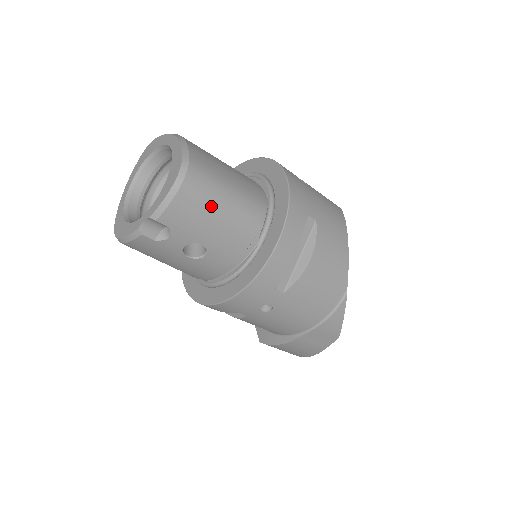
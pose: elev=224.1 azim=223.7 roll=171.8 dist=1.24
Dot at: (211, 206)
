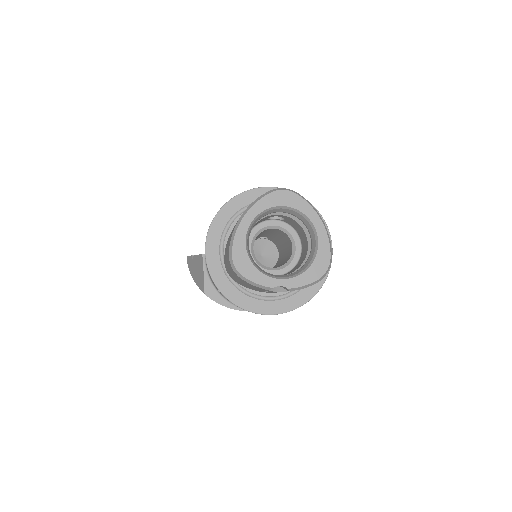
Dot at: occluded
